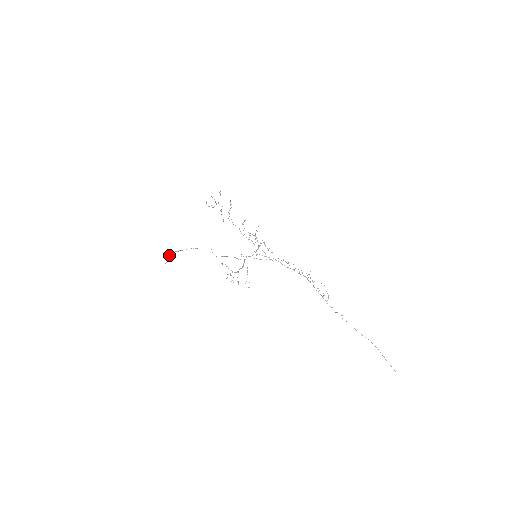
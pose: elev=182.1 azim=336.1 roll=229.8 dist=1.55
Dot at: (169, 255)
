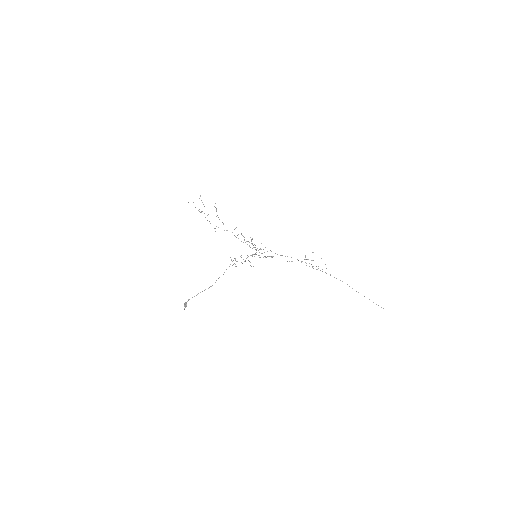
Dot at: (185, 304)
